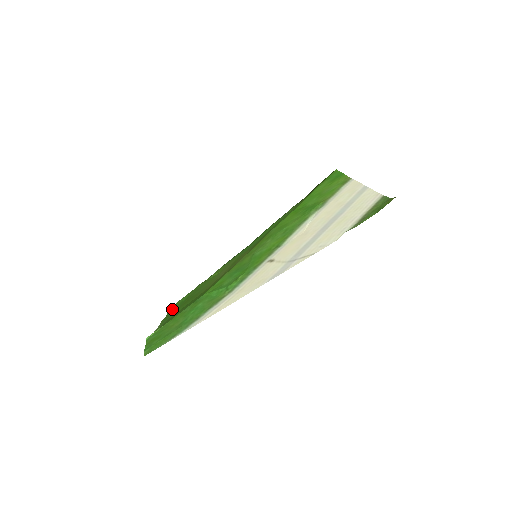
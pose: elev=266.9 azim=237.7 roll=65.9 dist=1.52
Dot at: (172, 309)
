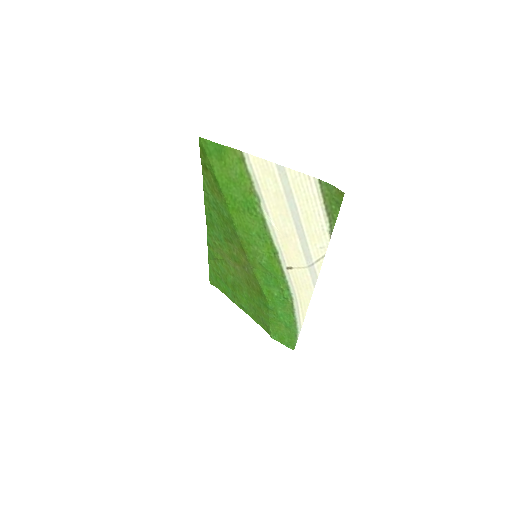
Dot at: (217, 286)
